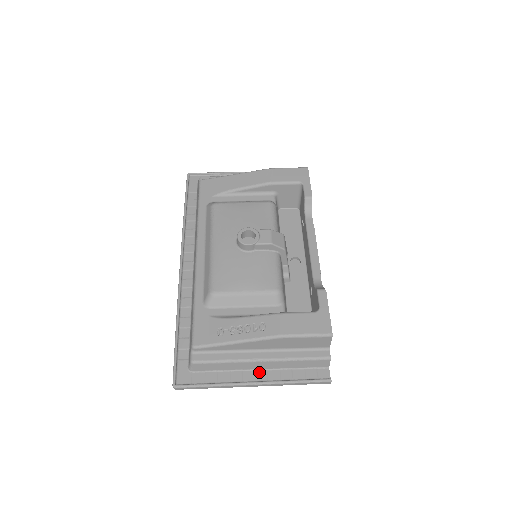
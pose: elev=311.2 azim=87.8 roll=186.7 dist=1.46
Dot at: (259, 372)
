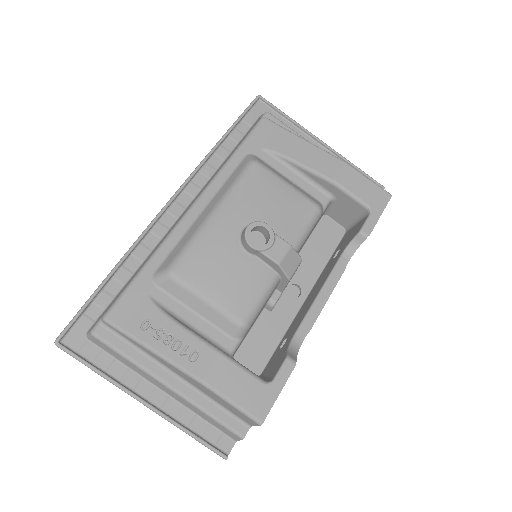
Dot at: (159, 392)
